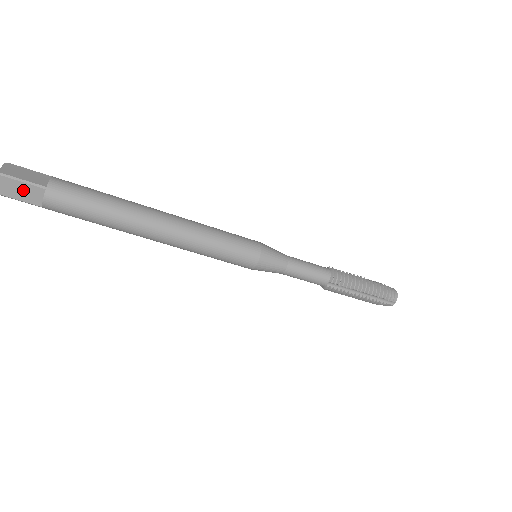
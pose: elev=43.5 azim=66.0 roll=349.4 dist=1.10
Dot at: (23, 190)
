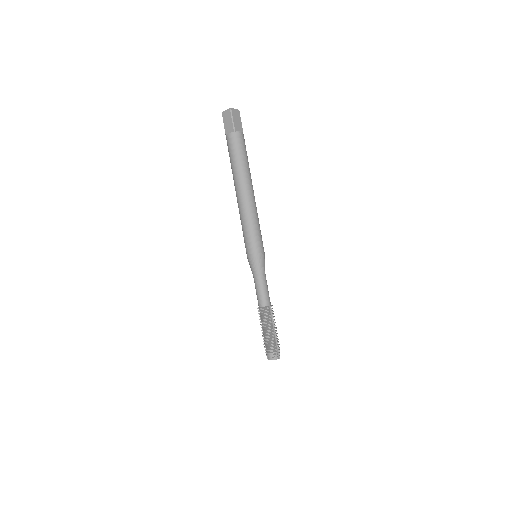
Dot at: (238, 122)
